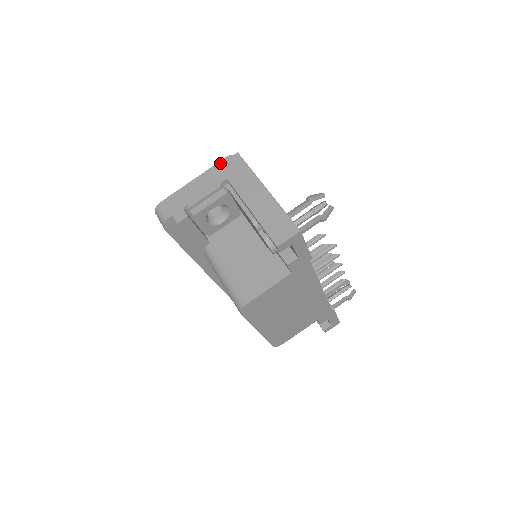
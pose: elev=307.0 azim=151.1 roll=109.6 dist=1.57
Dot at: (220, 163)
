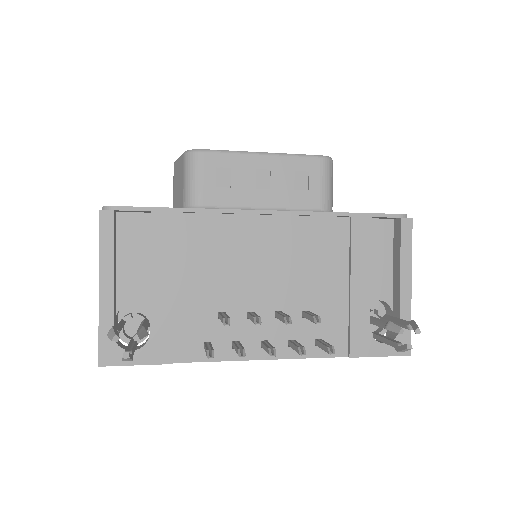
Dot at: occluded
